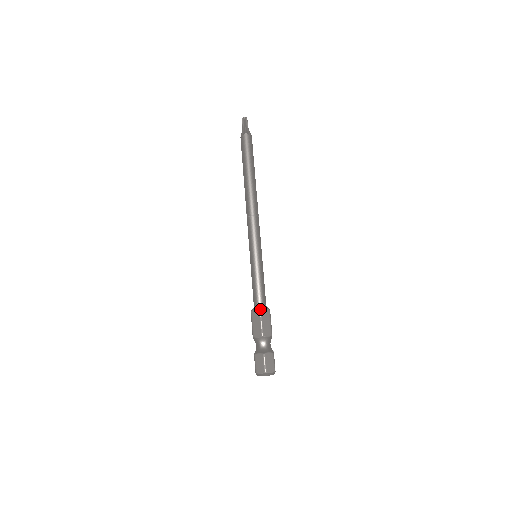
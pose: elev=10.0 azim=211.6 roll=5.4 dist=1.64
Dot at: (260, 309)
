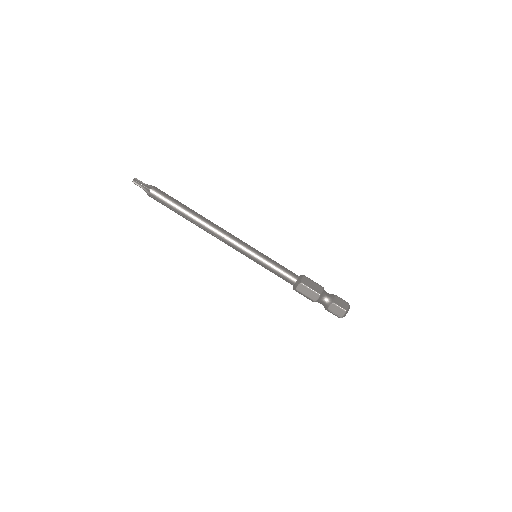
Dot at: (304, 275)
